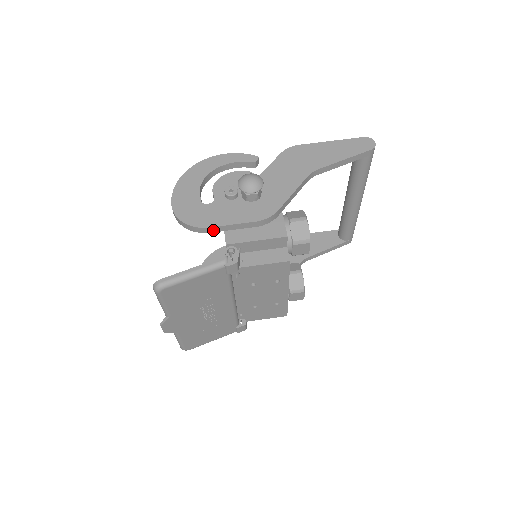
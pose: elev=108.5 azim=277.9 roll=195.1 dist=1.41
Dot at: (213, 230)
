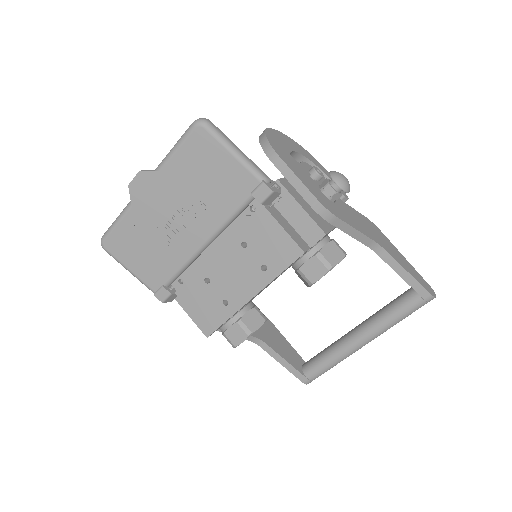
Dot at: (279, 165)
